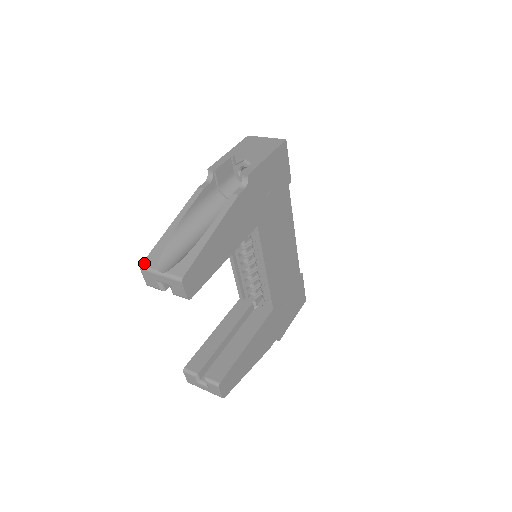
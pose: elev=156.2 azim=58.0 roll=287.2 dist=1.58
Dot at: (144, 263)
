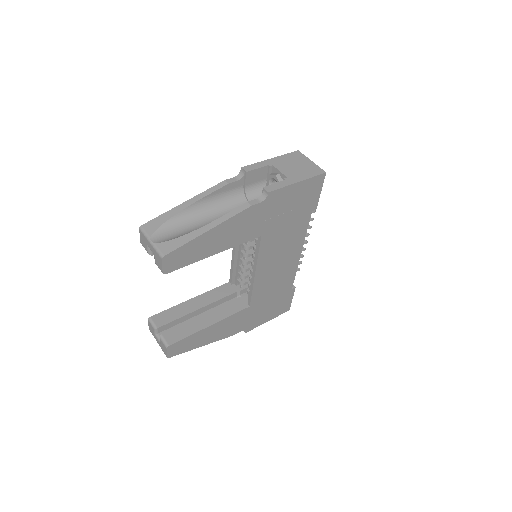
Dot at: (144, 225)
